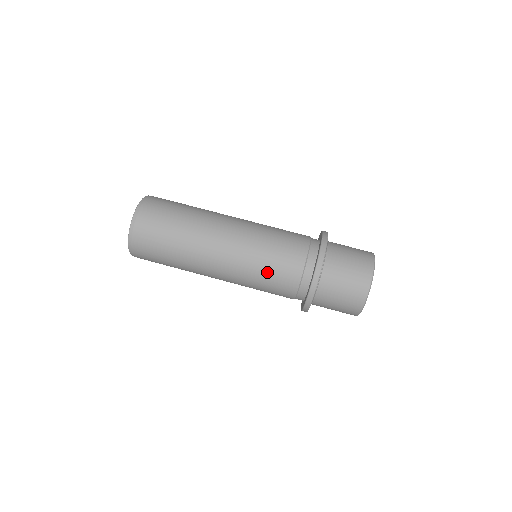
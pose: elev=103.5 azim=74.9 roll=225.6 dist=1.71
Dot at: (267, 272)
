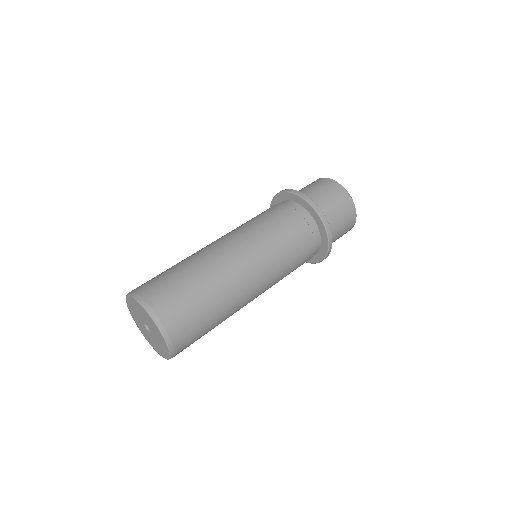
Dot at: (271, 225)
